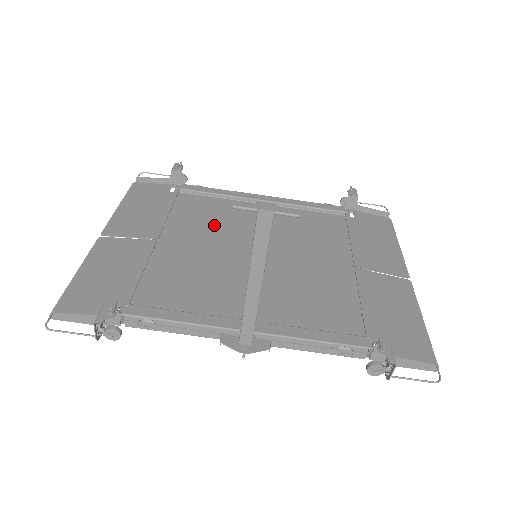
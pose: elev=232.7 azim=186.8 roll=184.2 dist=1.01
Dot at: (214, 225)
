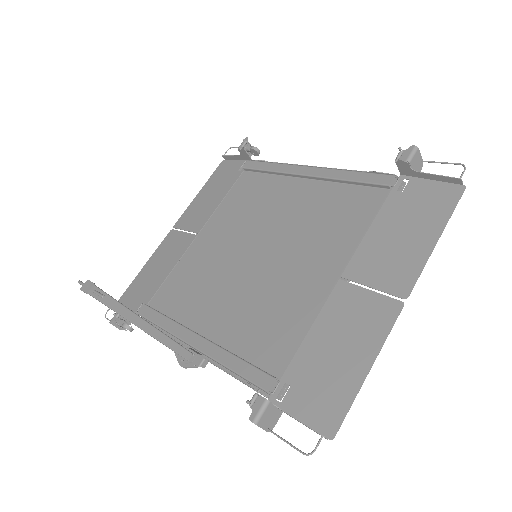
Dot at: (246, 214)
